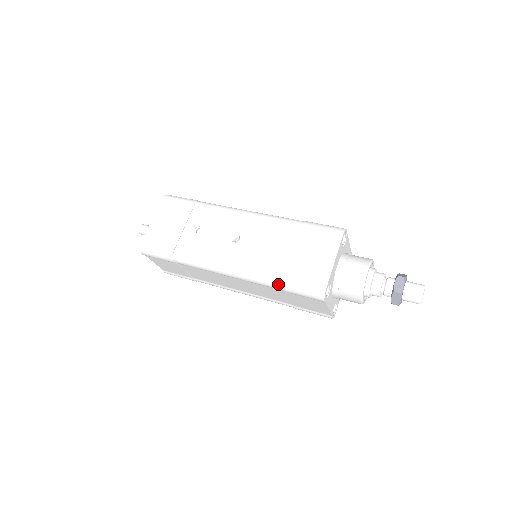
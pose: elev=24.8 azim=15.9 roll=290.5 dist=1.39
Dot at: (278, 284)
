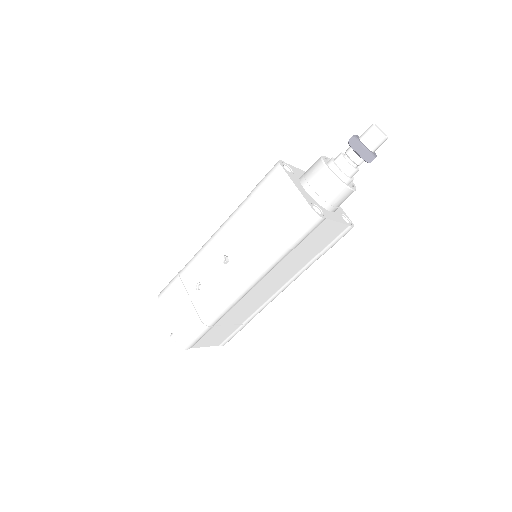
Dot at: (282, 249)
